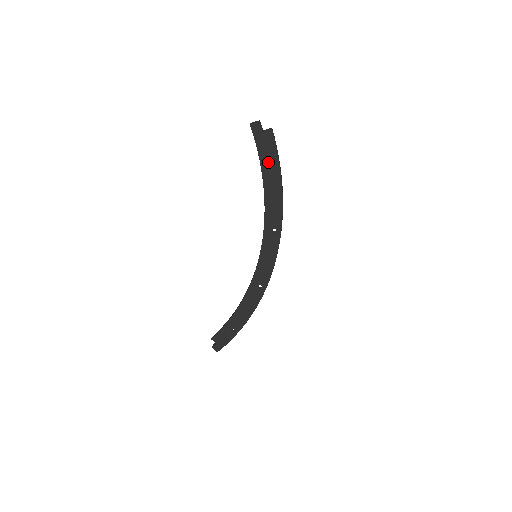
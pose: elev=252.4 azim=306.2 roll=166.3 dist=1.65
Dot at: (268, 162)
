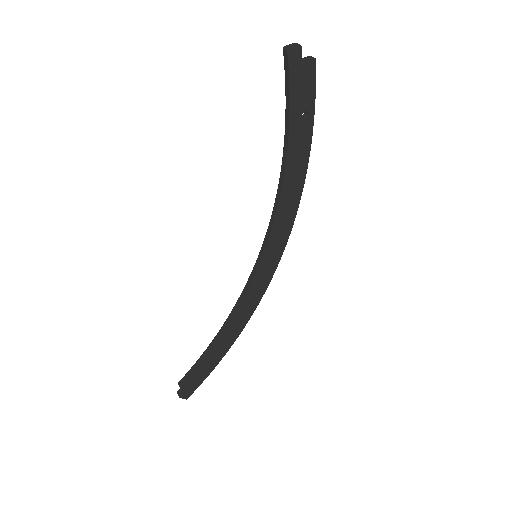
Dot at: (300, 114)
